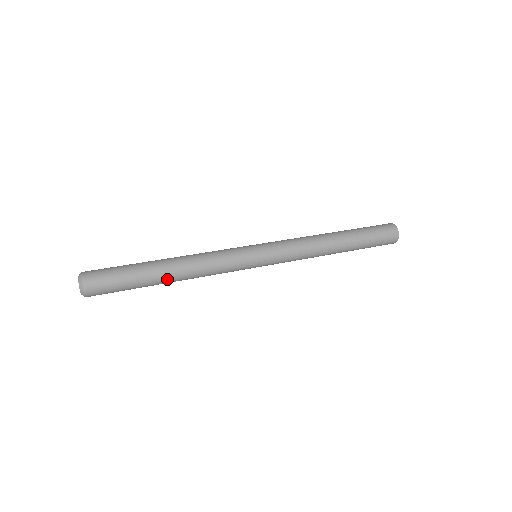
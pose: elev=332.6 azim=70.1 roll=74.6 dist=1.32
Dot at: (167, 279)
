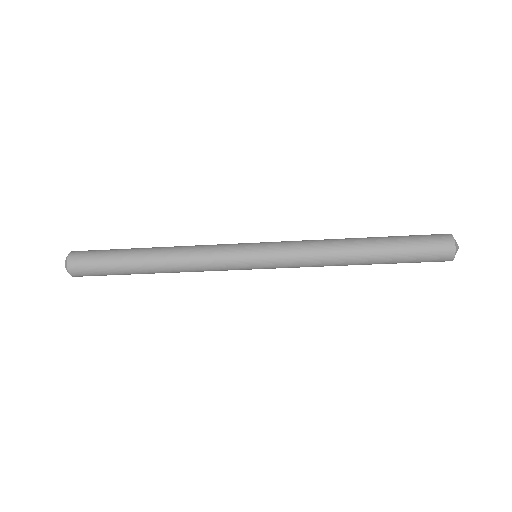
Dot at: (149, 251)
